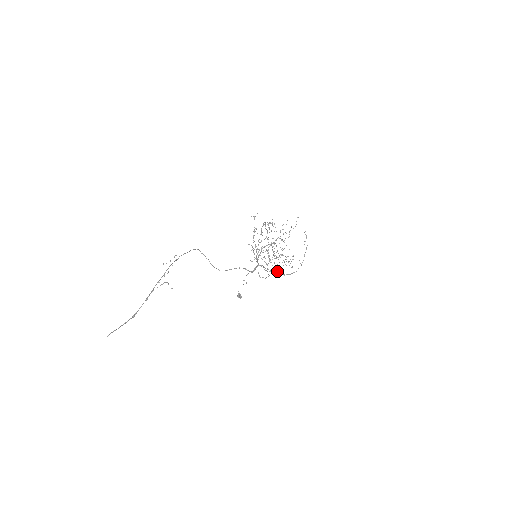
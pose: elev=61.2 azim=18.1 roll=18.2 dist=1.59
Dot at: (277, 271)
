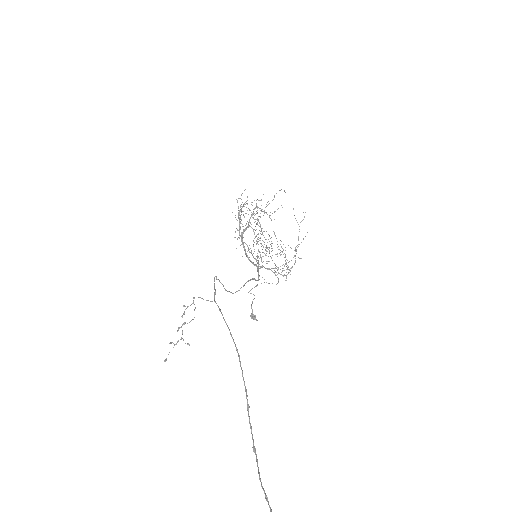
Dot at: occluded
